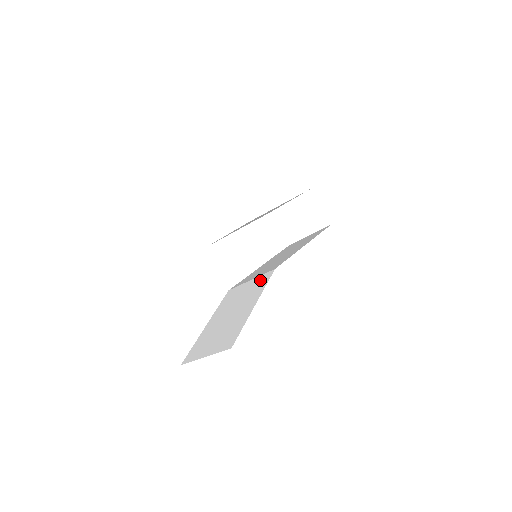
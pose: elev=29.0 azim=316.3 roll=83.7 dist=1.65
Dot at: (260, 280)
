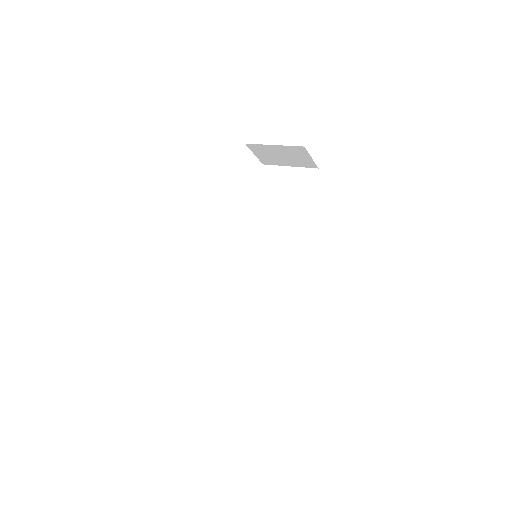
Dot at: (270, 298)
